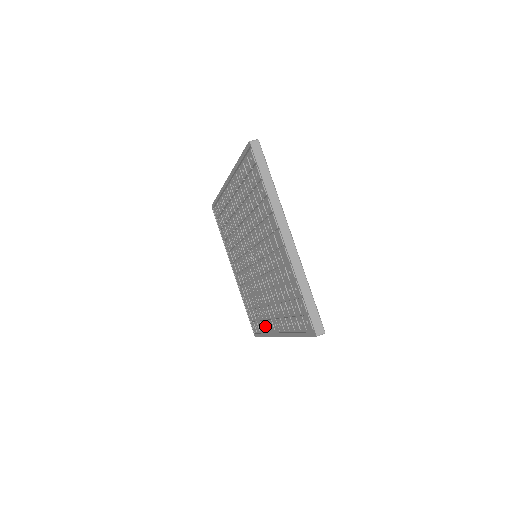
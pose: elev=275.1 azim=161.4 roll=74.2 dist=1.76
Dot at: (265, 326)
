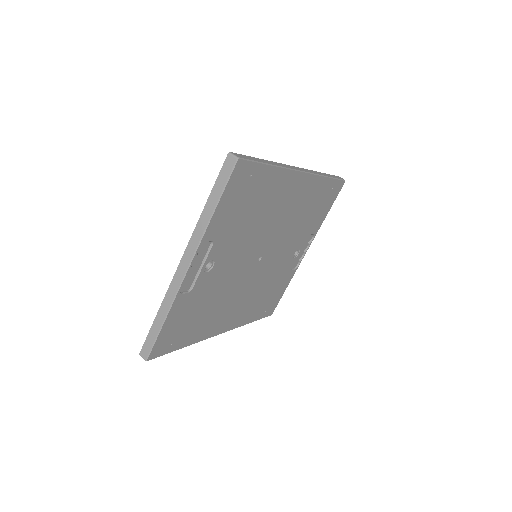
Dot at: occluded
